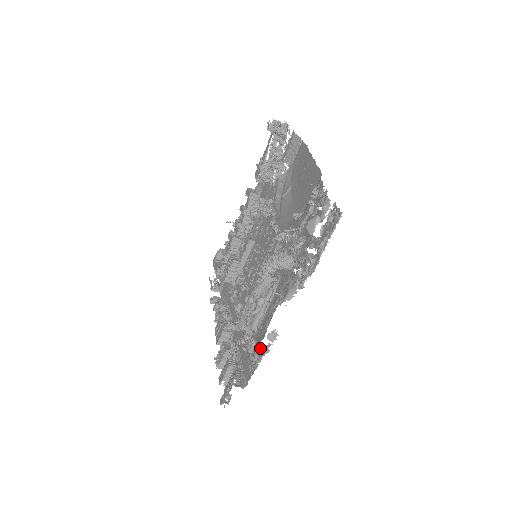
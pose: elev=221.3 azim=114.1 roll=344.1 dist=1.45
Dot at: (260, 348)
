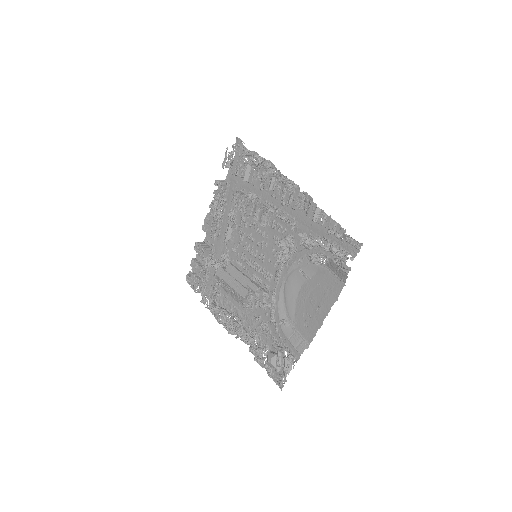
Dot at: occluded
